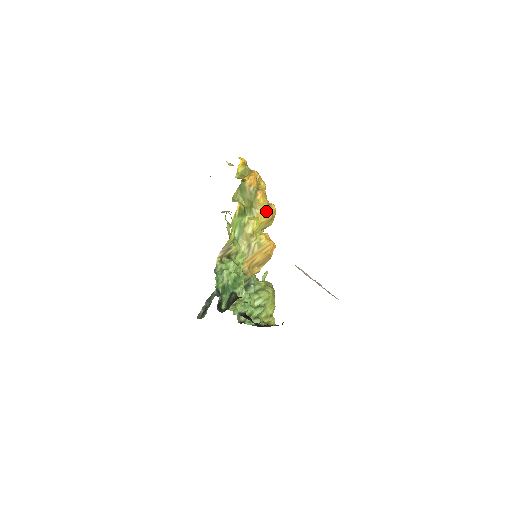
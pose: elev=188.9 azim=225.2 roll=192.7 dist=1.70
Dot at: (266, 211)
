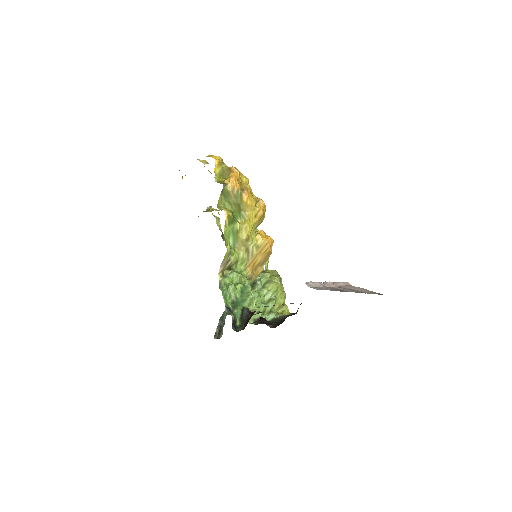
Dot at: (256, 210)
